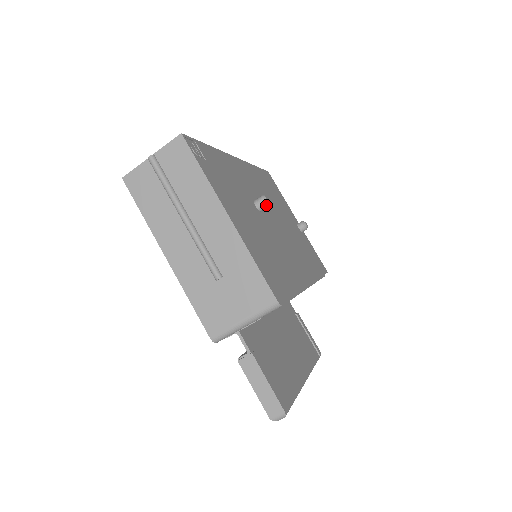
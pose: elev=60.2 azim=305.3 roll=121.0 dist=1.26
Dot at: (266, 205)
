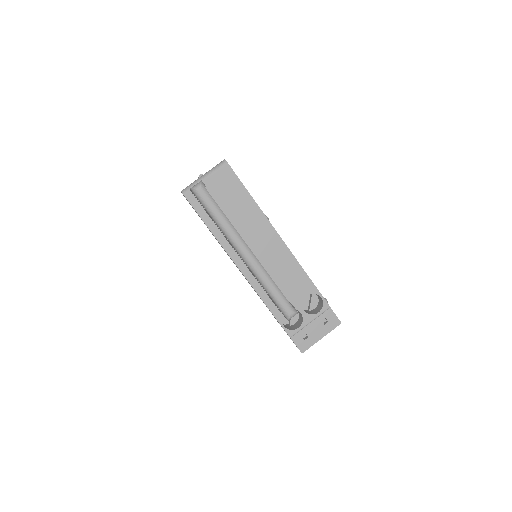
Dot at: occluded
